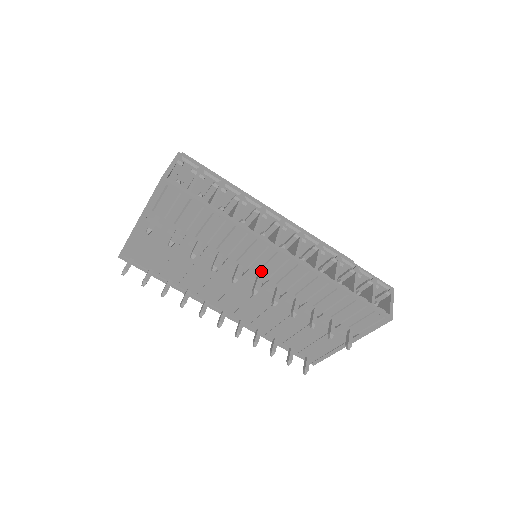
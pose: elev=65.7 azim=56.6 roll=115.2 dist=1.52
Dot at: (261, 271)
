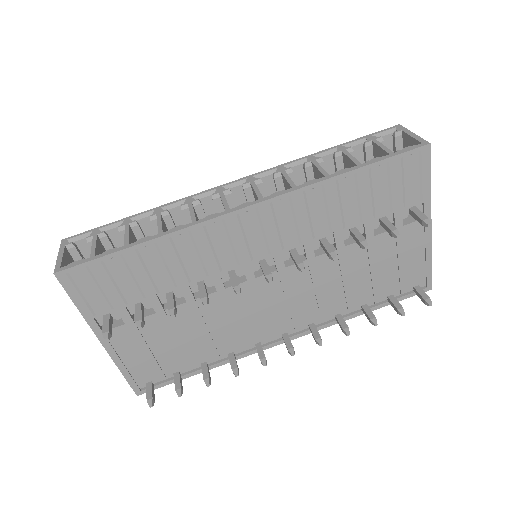
Dot at: (253, 254)
